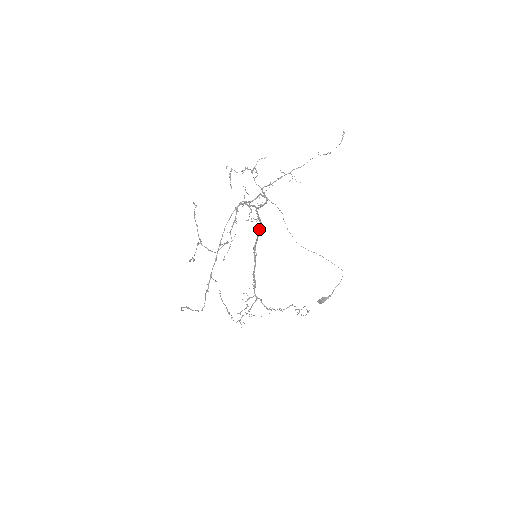
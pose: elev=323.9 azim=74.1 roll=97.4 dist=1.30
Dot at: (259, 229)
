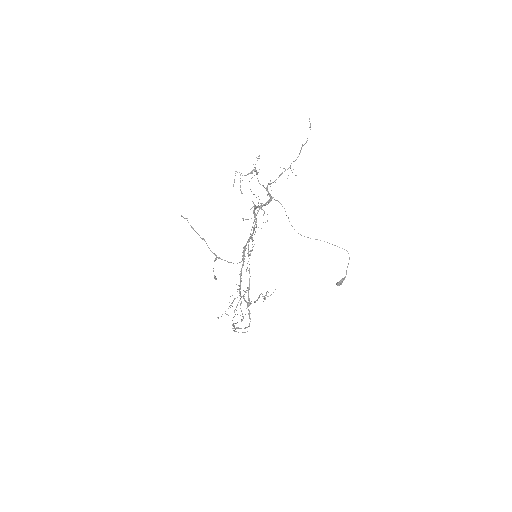
Dot at: (254, 228)
